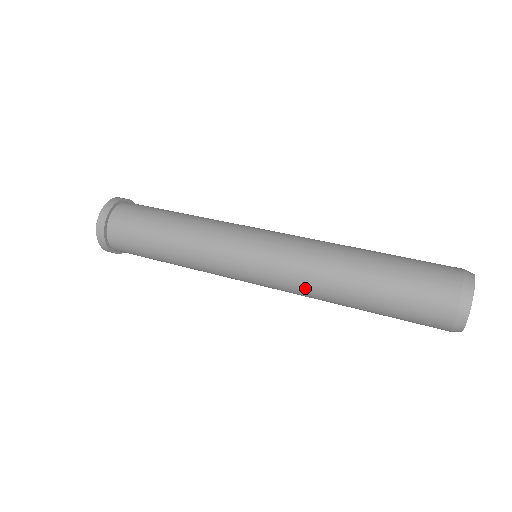
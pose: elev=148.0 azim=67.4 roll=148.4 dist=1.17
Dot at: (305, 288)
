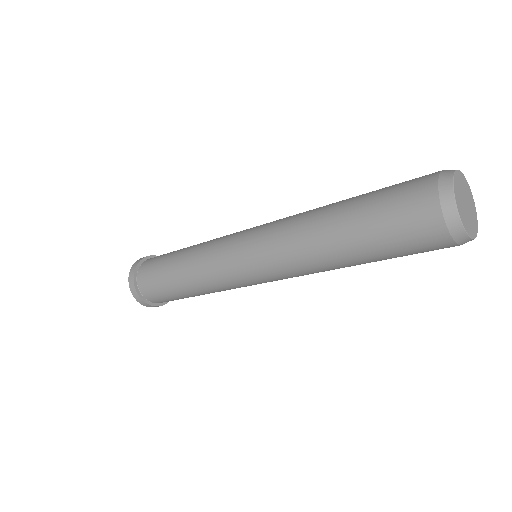
Dot at: (288, 242)
